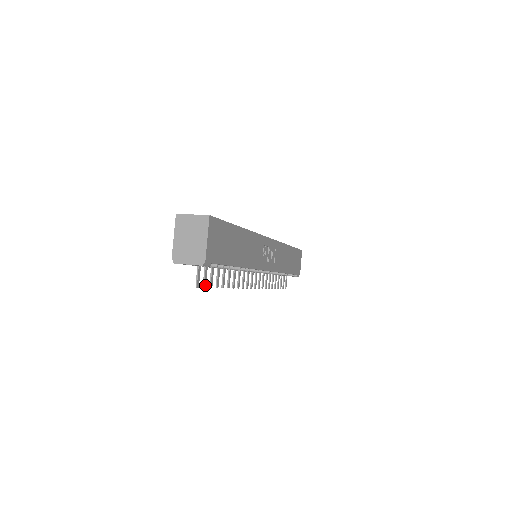
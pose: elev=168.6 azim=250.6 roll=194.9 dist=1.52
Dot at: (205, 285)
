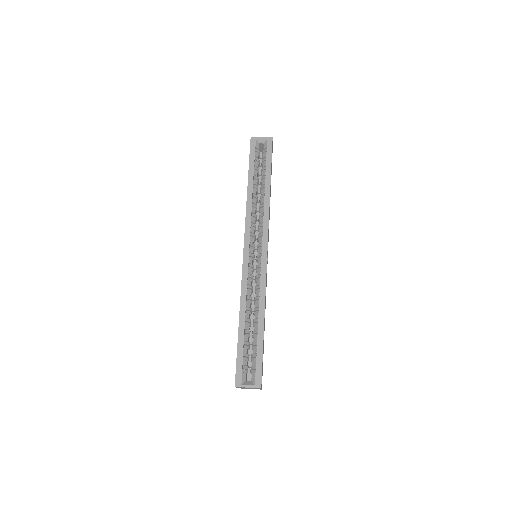
Dot at: occluded
